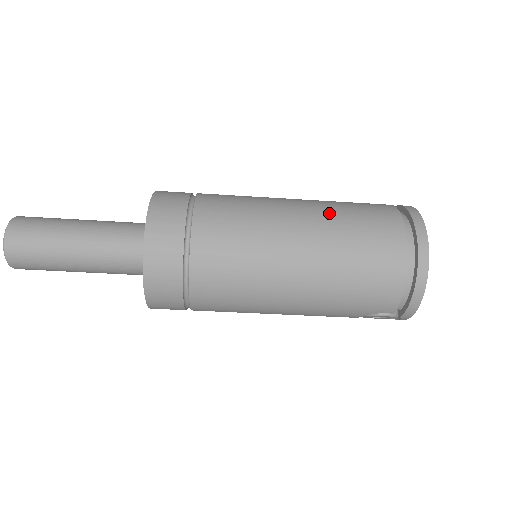
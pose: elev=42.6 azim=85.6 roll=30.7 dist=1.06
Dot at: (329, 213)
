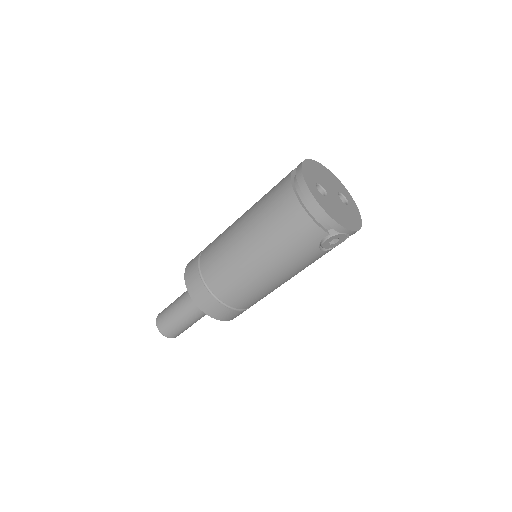
Dot at: (255, 207)
